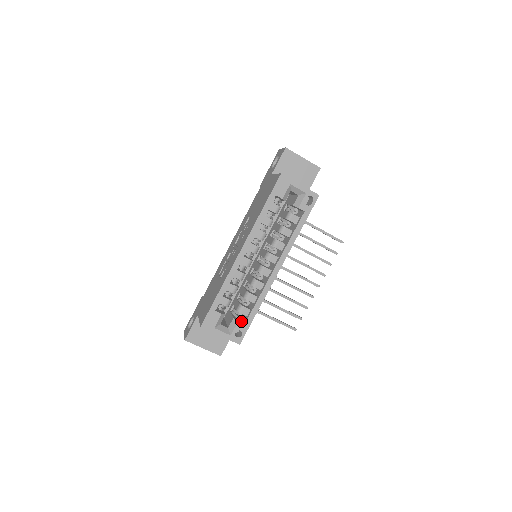
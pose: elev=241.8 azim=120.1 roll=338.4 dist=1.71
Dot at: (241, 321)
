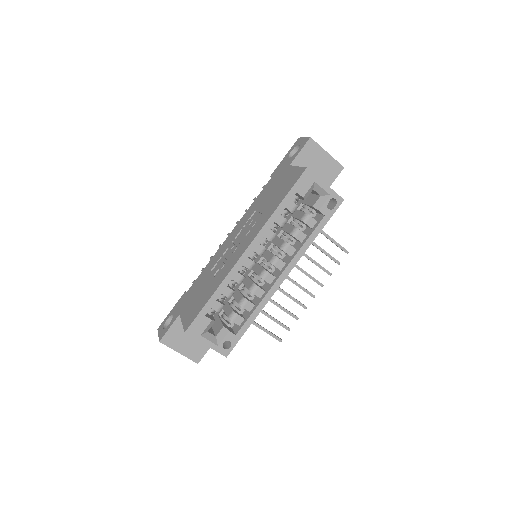
Dot at: (232, 330)
